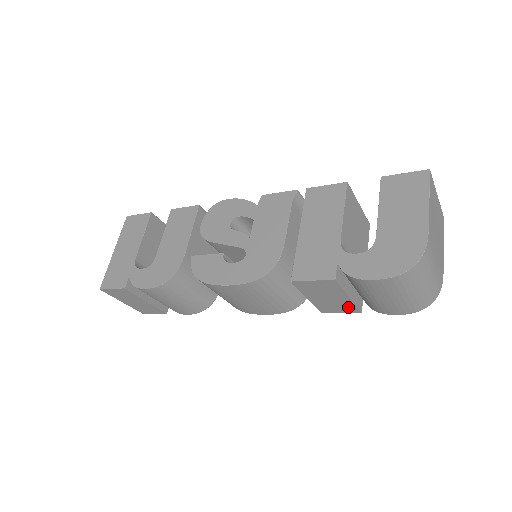
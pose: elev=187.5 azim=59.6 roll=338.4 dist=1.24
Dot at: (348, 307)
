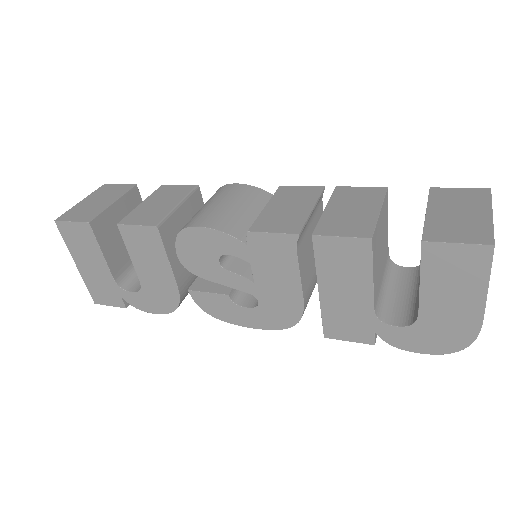
Dot at: occluded
